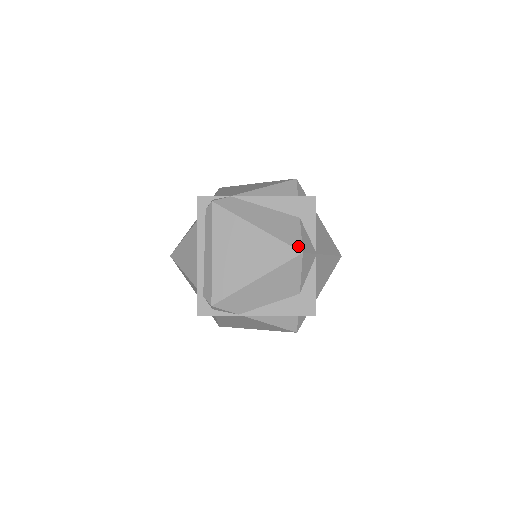
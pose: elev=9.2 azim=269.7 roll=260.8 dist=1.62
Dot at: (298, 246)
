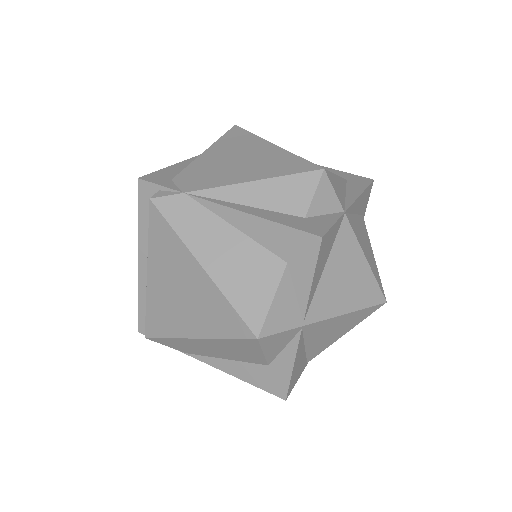
Dot at: (255, 323)
